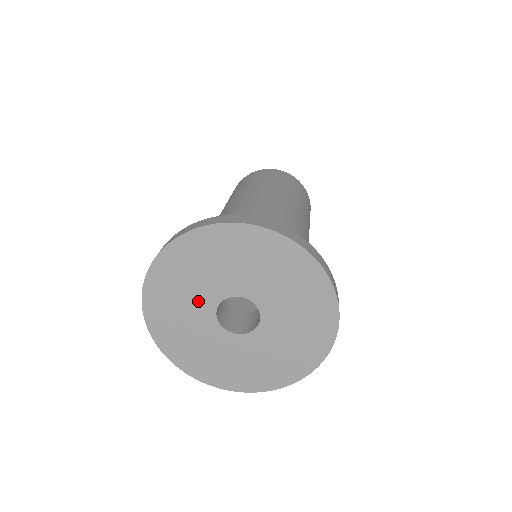
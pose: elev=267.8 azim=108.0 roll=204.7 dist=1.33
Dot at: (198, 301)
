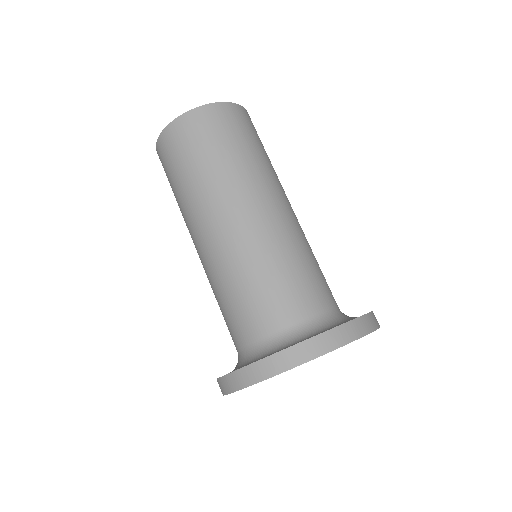
Dot at: occluded
